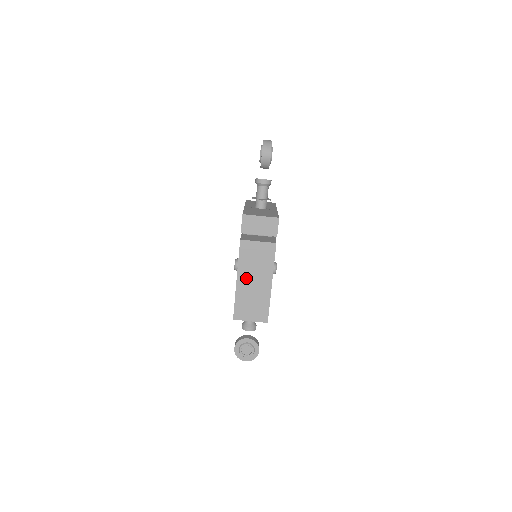
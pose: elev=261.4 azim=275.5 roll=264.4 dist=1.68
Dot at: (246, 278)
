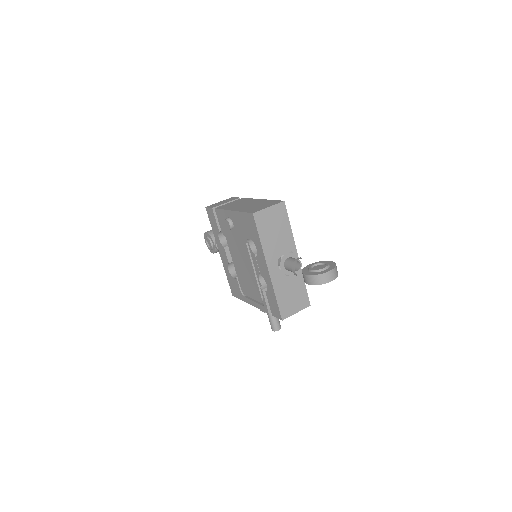
Dot at: (238, 207)
